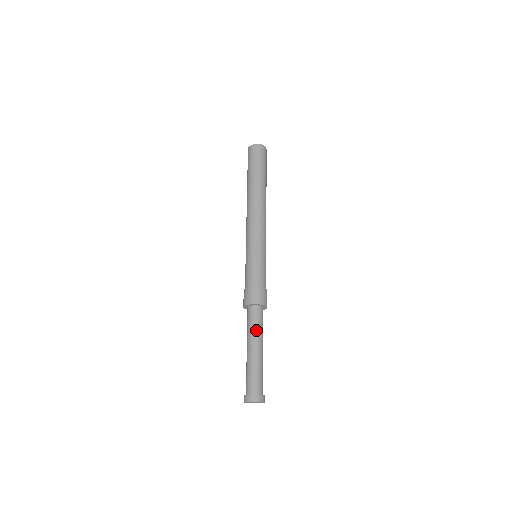
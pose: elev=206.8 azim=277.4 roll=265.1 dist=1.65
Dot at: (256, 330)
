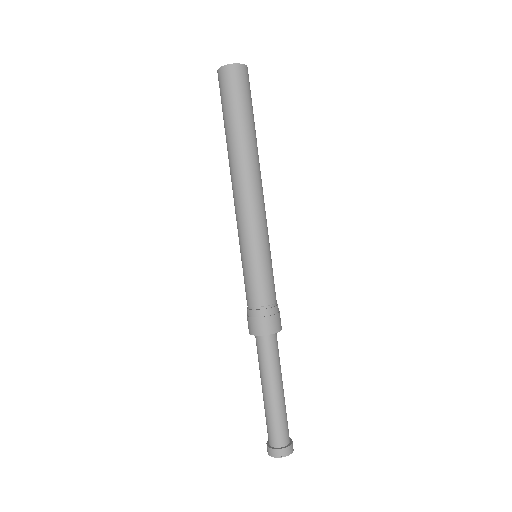
Dot at: (273, 367)
